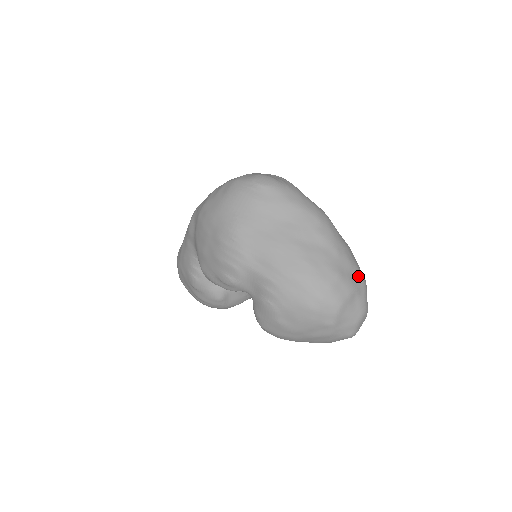
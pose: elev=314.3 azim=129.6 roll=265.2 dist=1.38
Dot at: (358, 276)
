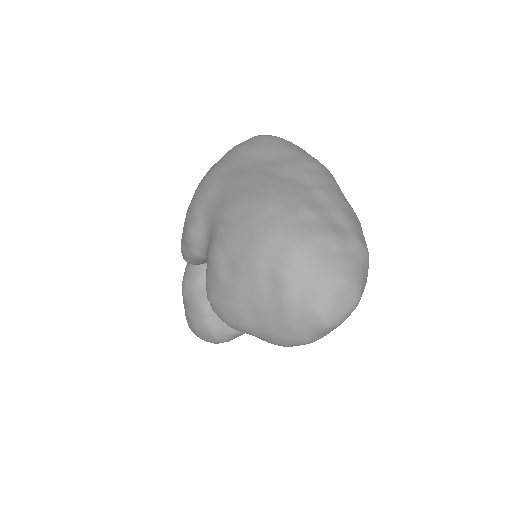
Dot at: (350, 231)
